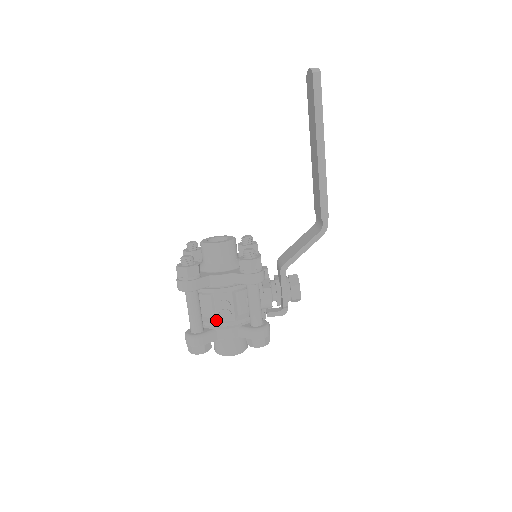
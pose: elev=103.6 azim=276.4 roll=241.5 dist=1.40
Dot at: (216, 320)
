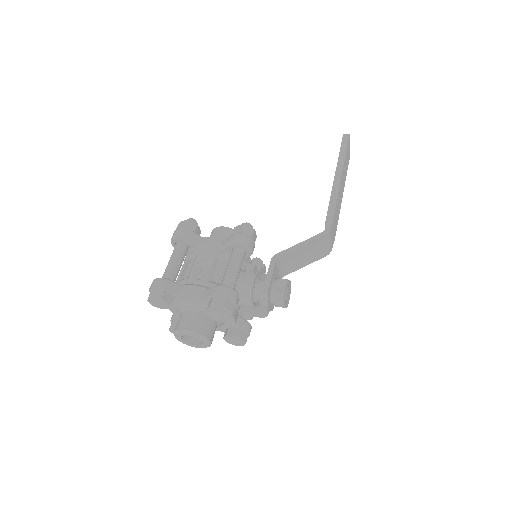
Dot at: (189, 276)
